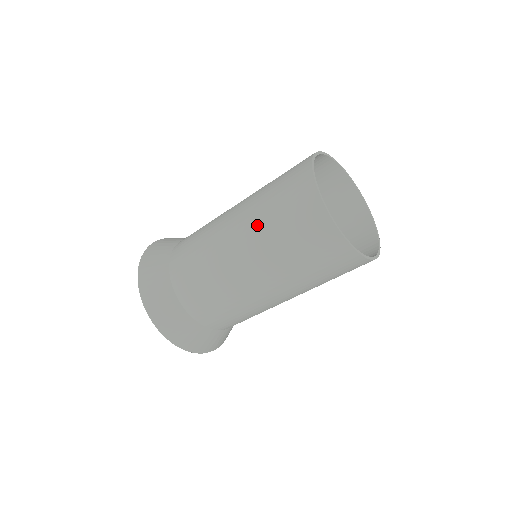
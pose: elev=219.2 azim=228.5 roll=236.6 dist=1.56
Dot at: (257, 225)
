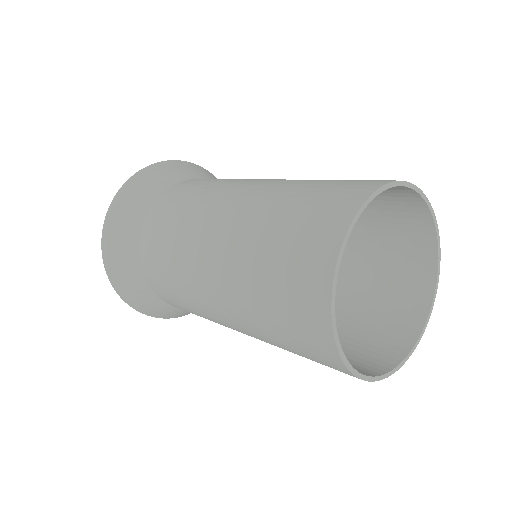
Dot at: (242, 254)
